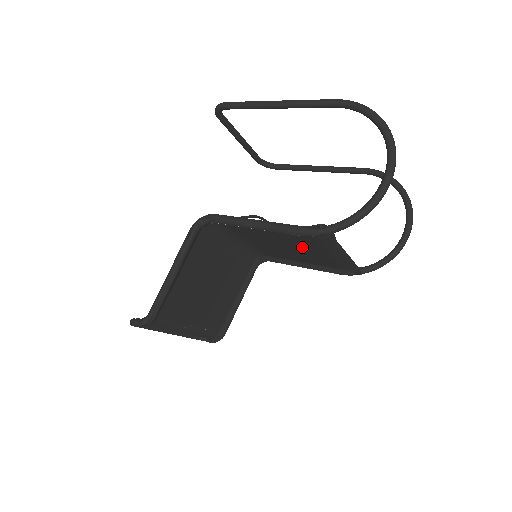
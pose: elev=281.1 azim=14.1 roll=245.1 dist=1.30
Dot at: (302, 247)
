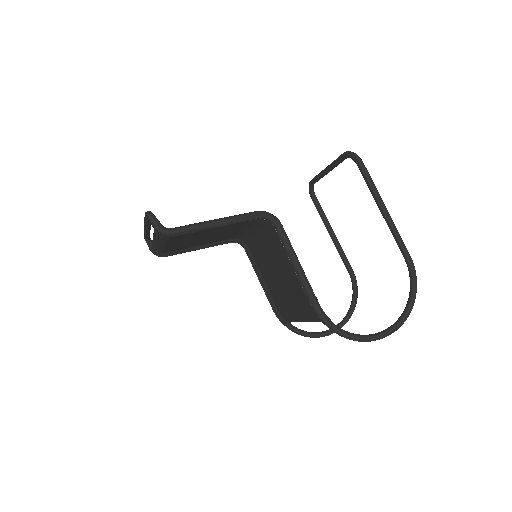
Dot at: (289, 291)
